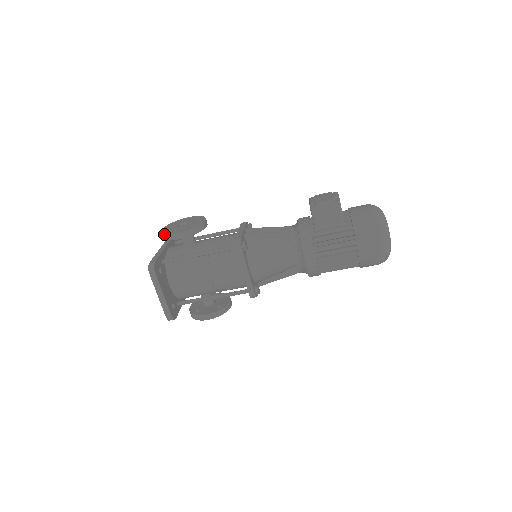
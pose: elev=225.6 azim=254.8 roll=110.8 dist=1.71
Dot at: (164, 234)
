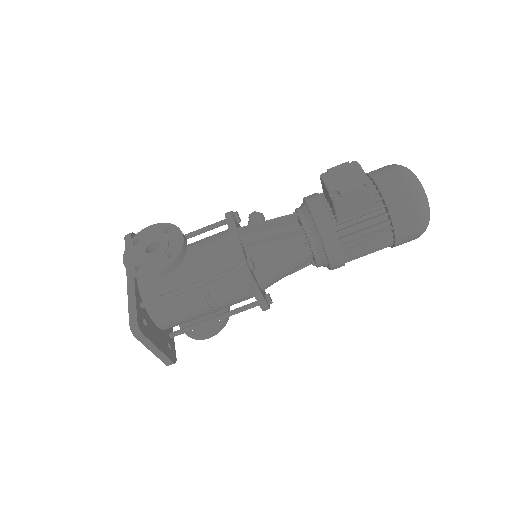
Dot at: (133, 275)
